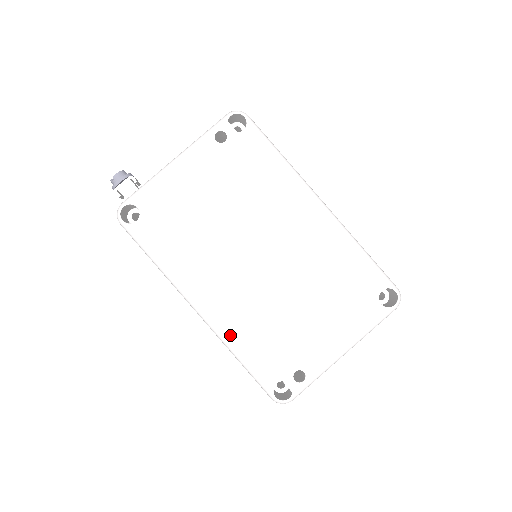
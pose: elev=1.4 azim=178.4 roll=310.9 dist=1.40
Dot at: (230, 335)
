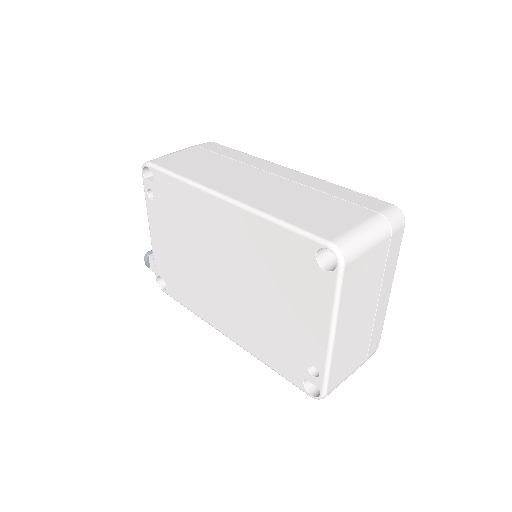
Dot at: (252, 349)
